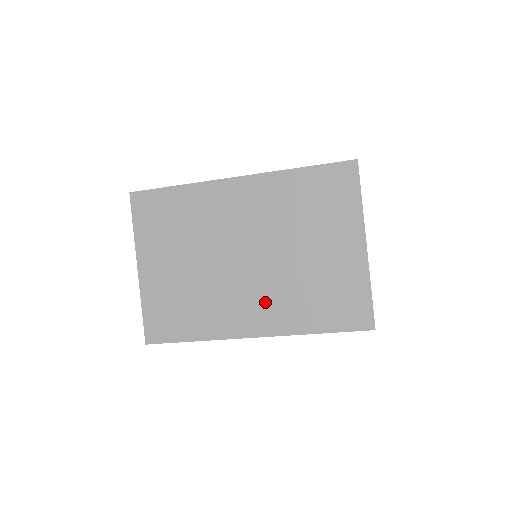
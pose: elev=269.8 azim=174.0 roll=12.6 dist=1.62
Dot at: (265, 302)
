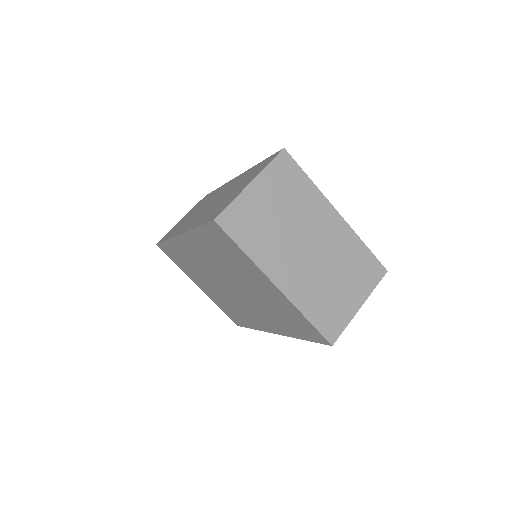
Dot at: (261, 315)
